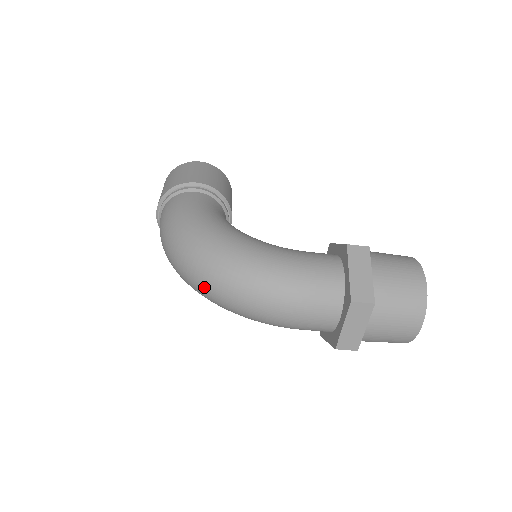
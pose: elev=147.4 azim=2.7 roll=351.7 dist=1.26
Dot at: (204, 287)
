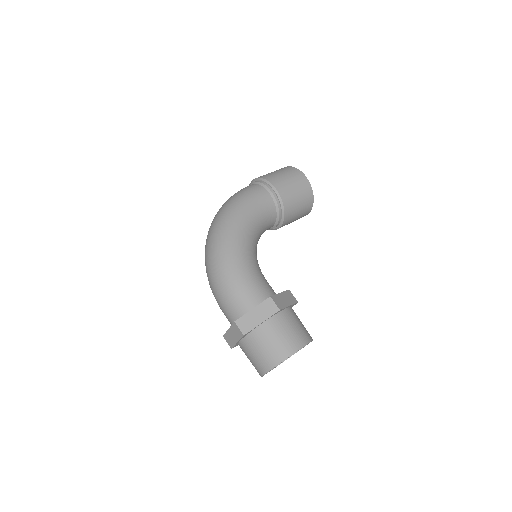
Dot at: occluded
